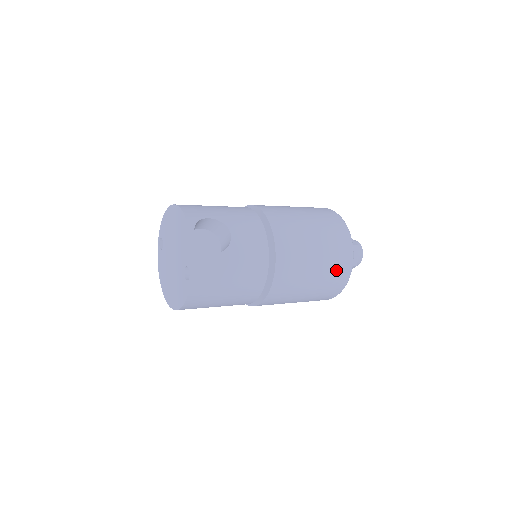
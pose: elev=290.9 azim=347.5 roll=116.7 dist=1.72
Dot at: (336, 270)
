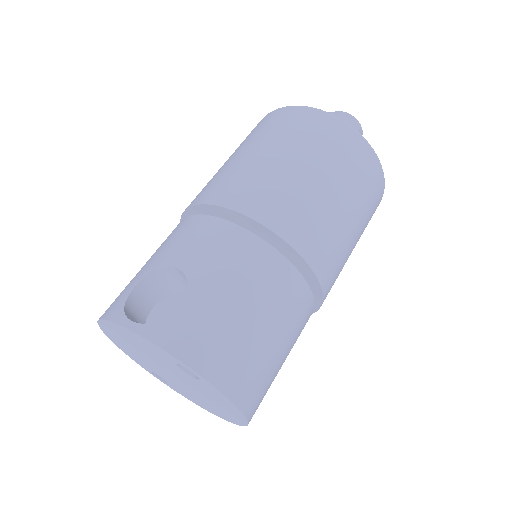
Dot at: (339, 149)
